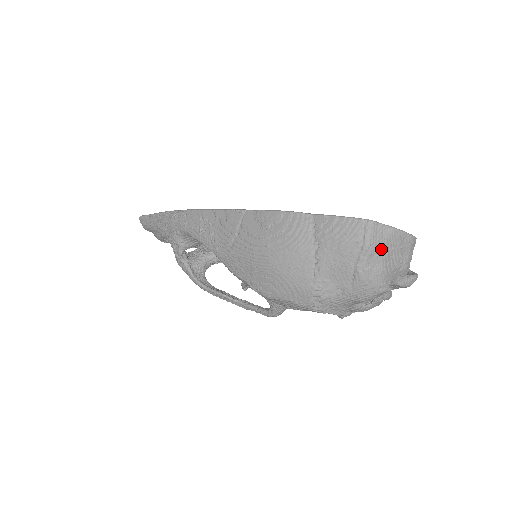
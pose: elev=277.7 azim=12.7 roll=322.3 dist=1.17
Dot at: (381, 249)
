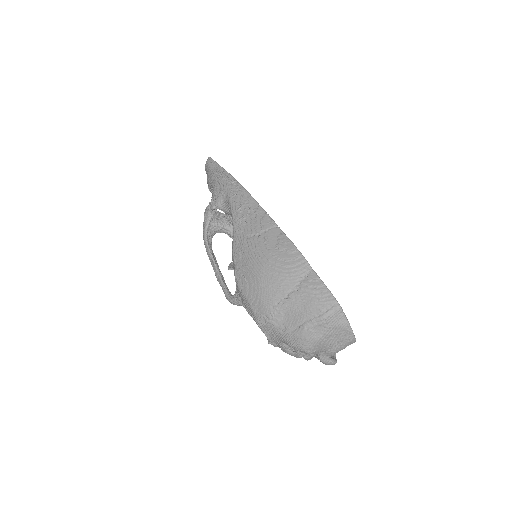
Dot at: (330, 327)
